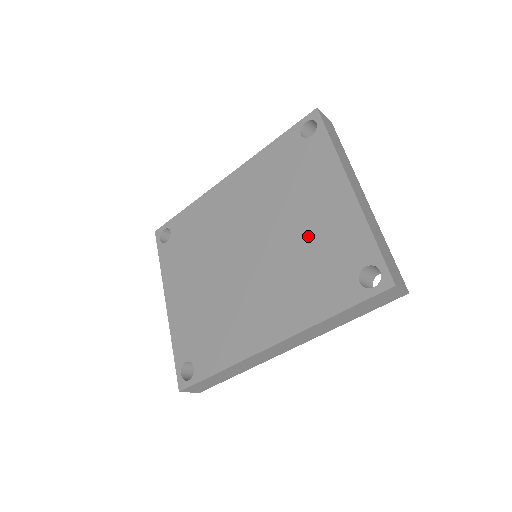
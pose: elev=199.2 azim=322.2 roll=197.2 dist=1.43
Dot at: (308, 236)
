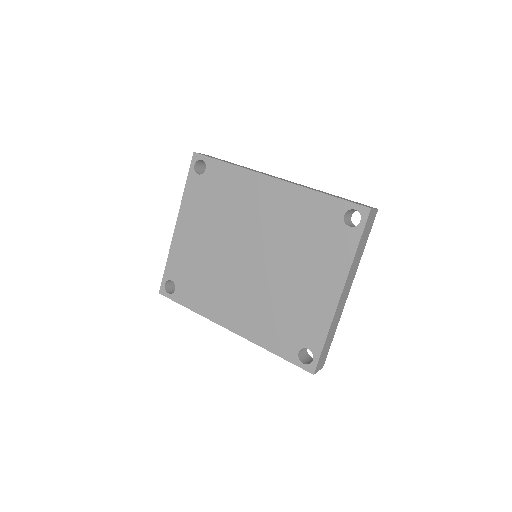
Dot at: (293, 294)
